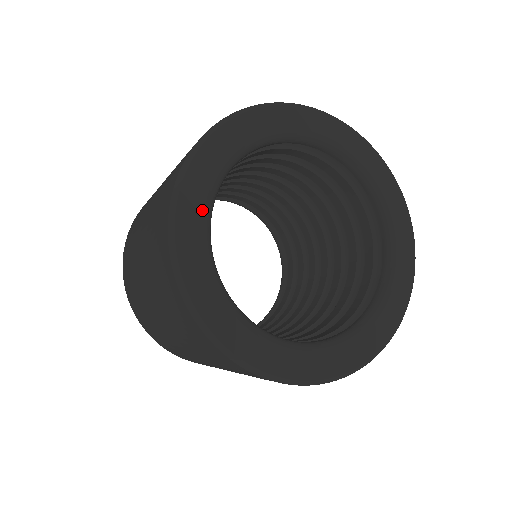
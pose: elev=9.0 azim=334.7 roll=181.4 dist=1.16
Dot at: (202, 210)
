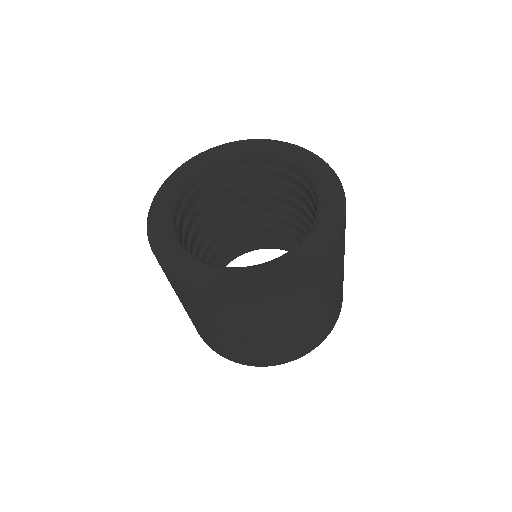
Dot at: (179, 183)
